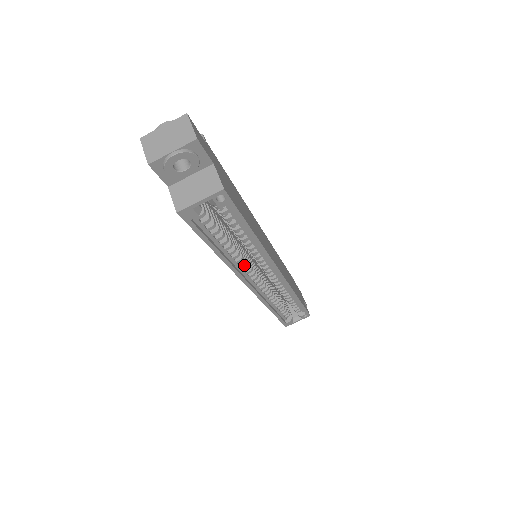
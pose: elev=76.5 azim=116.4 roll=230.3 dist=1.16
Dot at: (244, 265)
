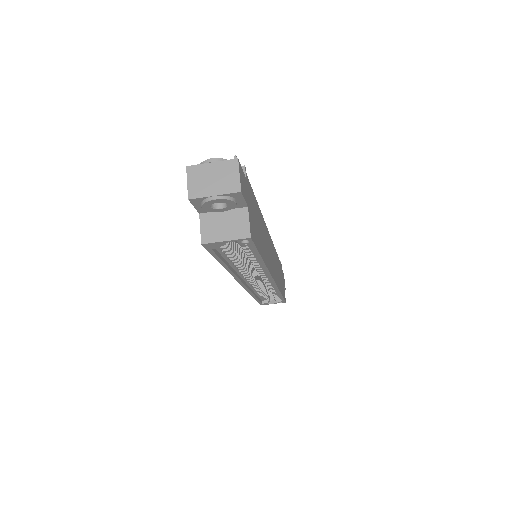
Dot at: (244, 271)
